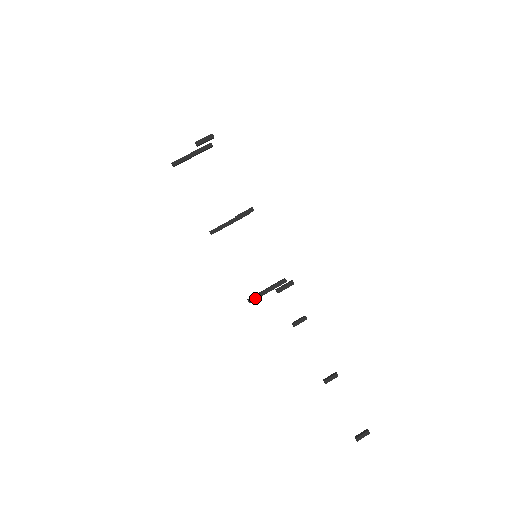
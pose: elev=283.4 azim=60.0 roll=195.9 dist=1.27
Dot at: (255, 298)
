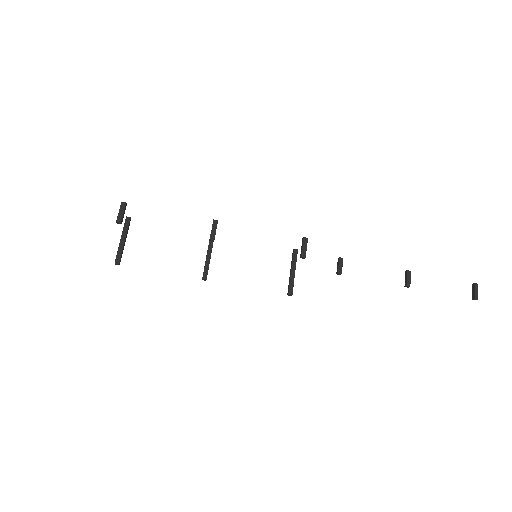
Dot at: (291, 287)
